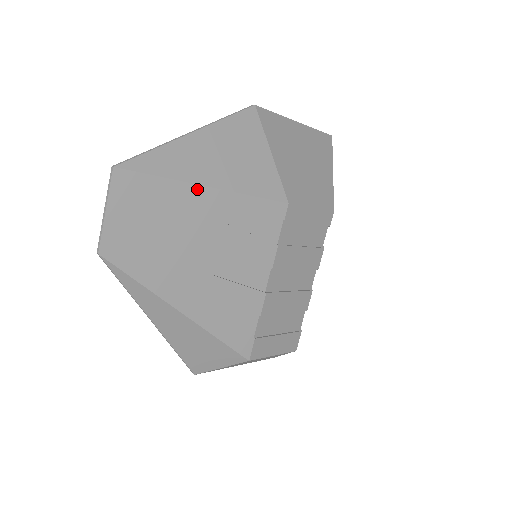
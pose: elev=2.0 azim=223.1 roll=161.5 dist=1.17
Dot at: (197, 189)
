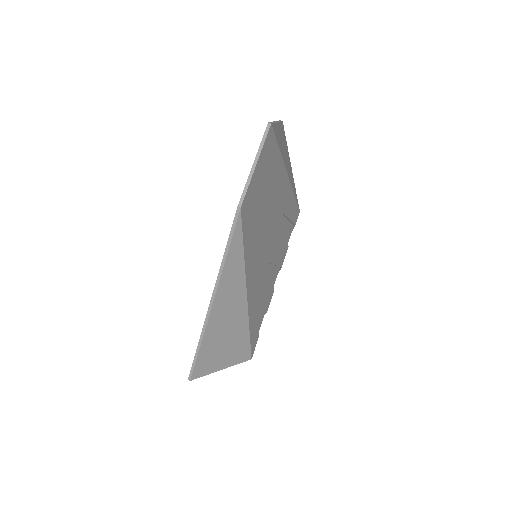
Dot at: (285, 174)
